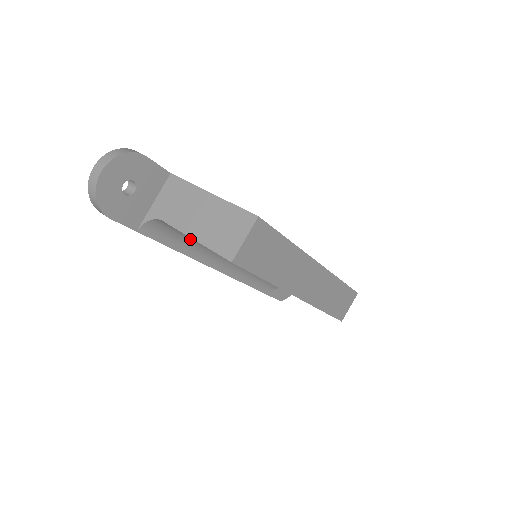
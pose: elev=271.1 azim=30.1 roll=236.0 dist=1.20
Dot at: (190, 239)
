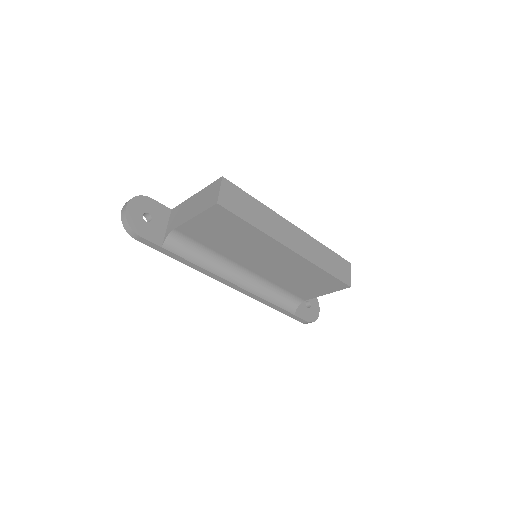
Dot at: (202, 251)
